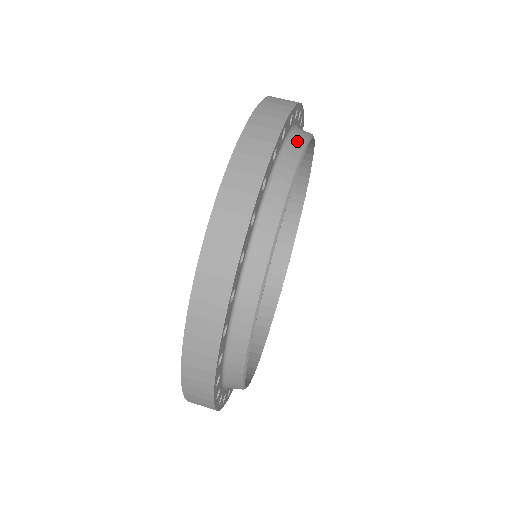
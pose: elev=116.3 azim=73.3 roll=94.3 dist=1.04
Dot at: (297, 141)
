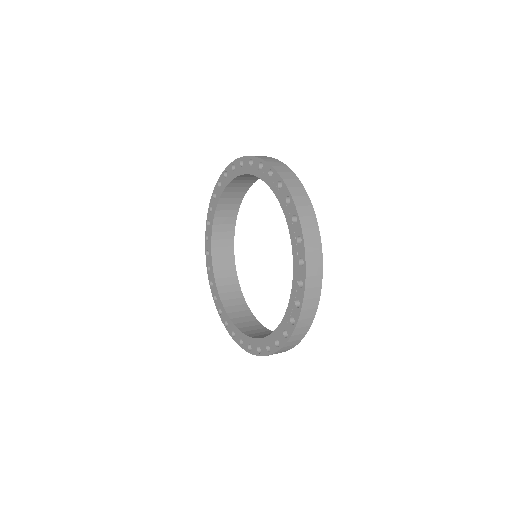
Dot at: occluded
